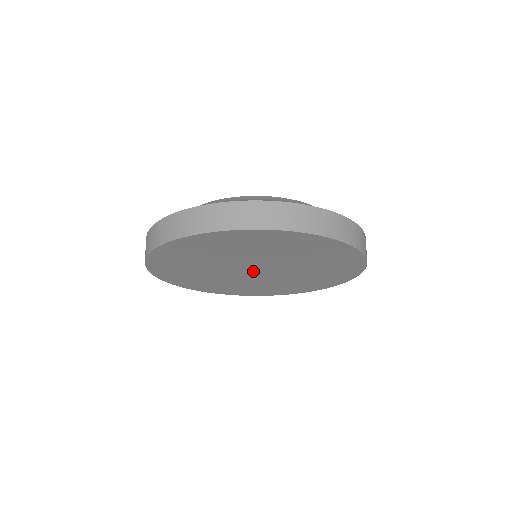
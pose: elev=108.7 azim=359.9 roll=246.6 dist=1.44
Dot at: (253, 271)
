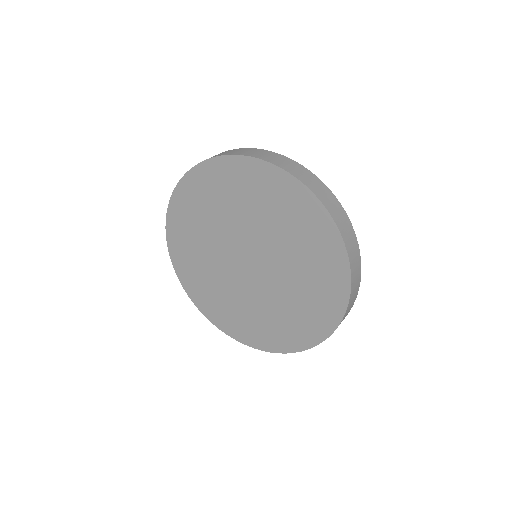
Dot at: (245, 262)
